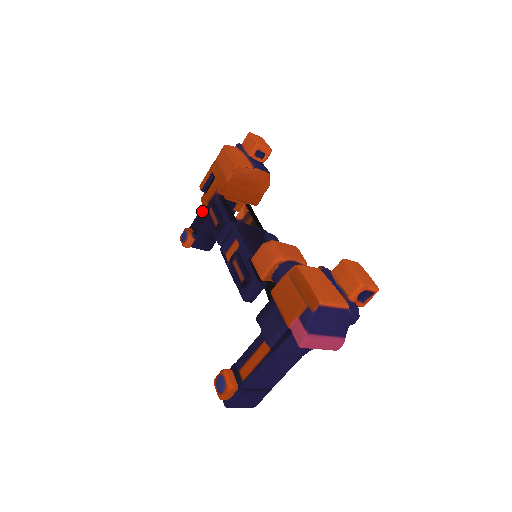
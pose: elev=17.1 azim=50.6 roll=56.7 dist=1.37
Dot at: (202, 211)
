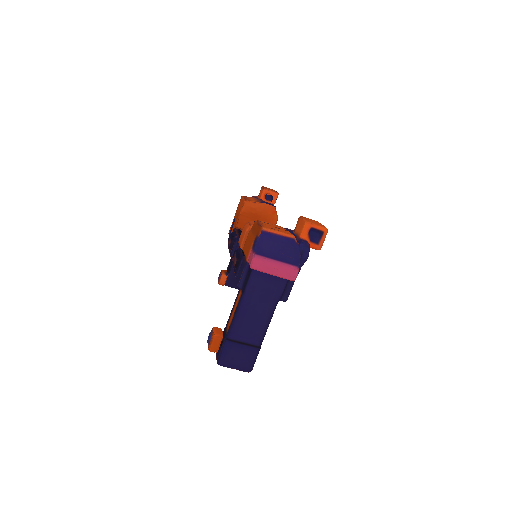
Dot at: occluded
